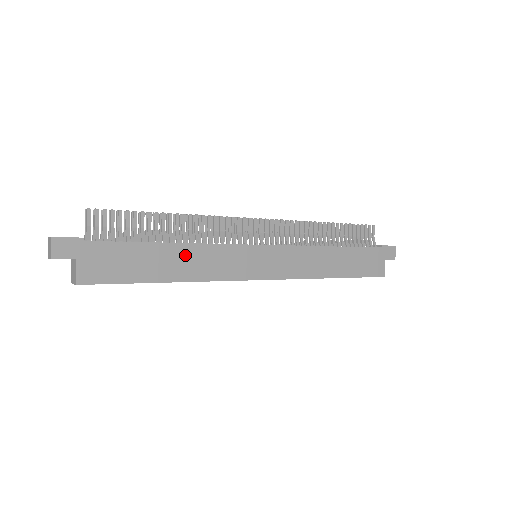
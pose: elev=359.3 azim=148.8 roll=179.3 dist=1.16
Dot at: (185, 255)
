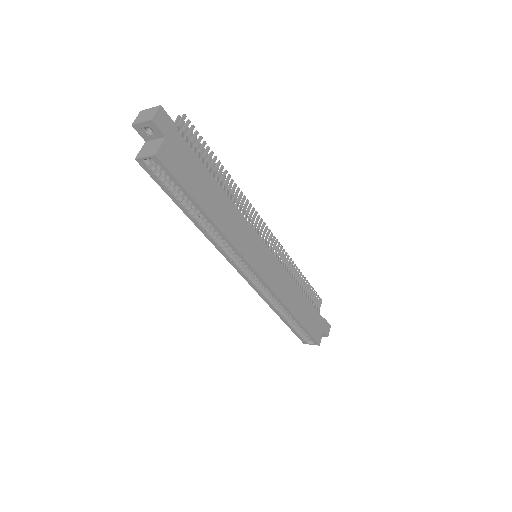
Dot at: (226, 207)
